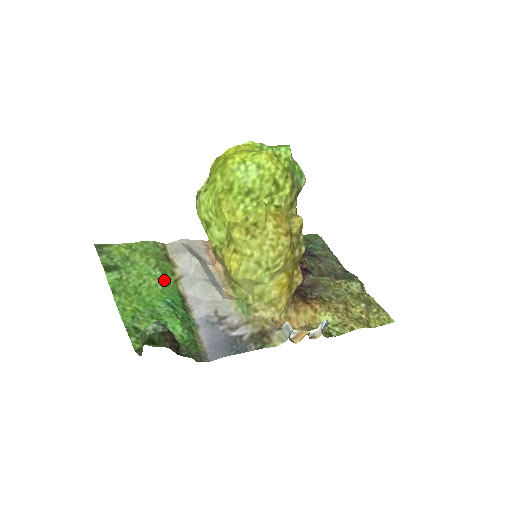
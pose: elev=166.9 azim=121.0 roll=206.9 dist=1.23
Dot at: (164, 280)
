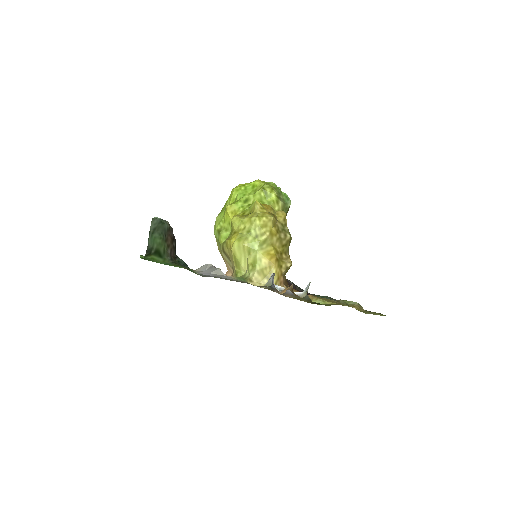
Dot at: occluded
